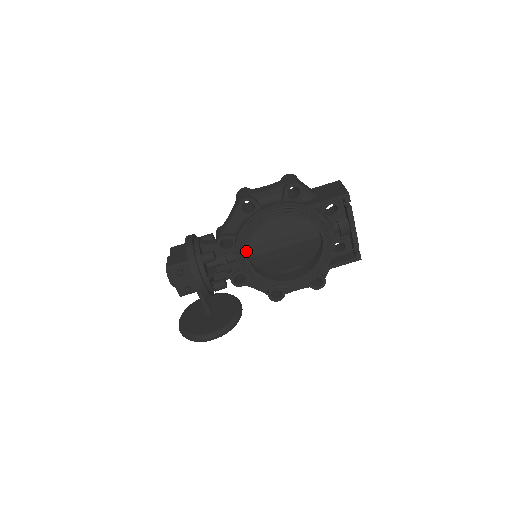
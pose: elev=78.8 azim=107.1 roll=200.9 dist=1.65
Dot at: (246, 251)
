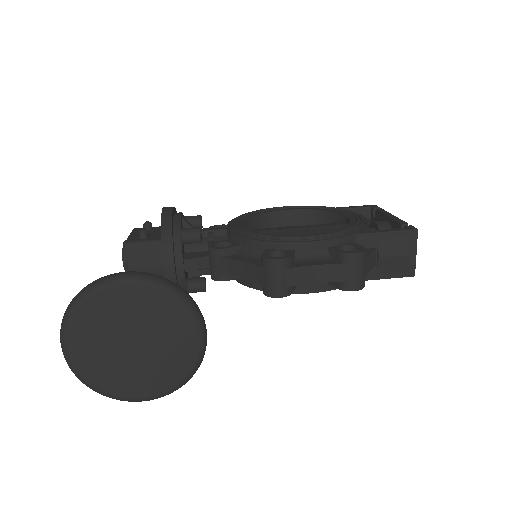
Dot at: (243, 221)
